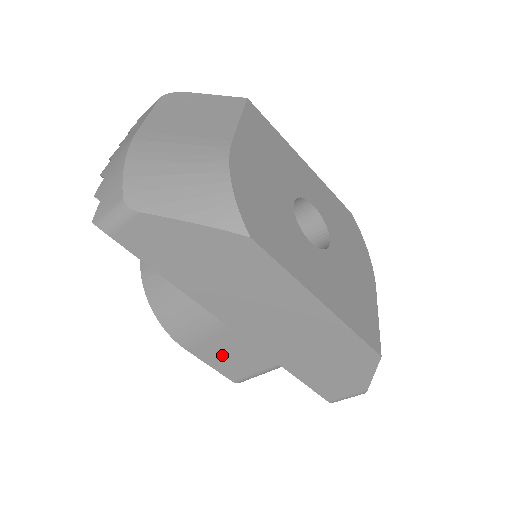
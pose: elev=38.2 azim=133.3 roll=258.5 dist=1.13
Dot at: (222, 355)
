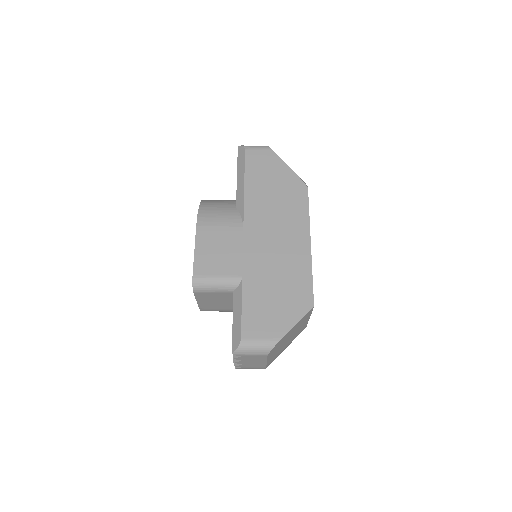
Dot at: (214, 248)
